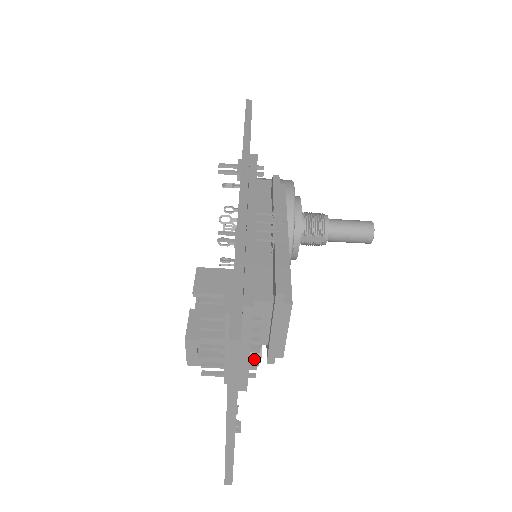
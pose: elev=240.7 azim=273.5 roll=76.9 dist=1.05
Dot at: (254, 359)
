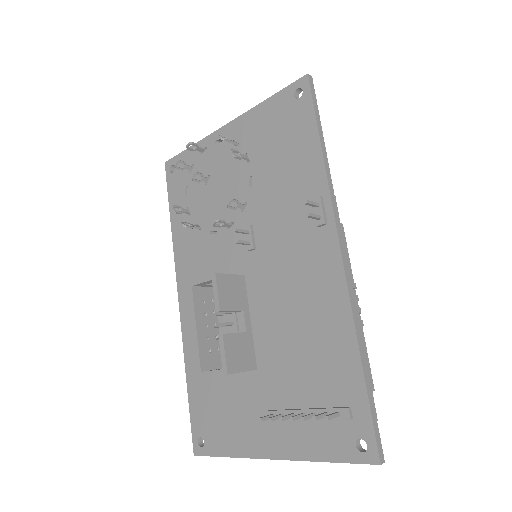
Dot at: occluded
